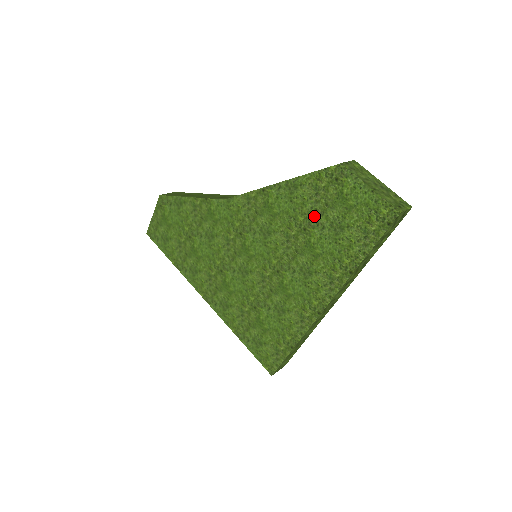
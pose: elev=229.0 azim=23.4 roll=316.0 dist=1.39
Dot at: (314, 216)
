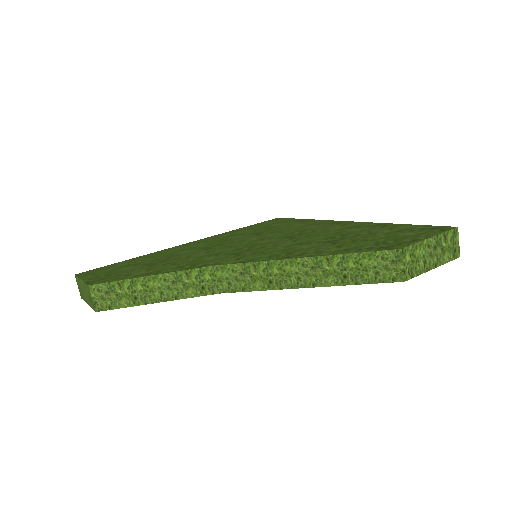
Dot at: occluded
